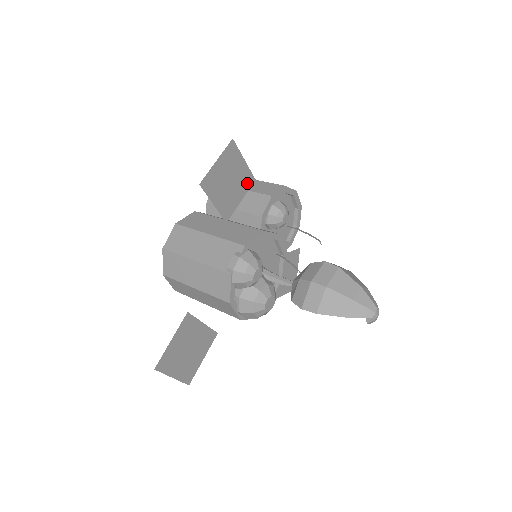
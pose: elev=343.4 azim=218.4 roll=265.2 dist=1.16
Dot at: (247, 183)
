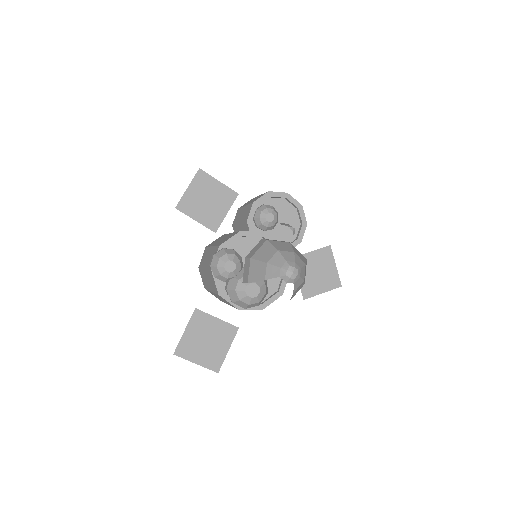
Dot at: (229, 198)
